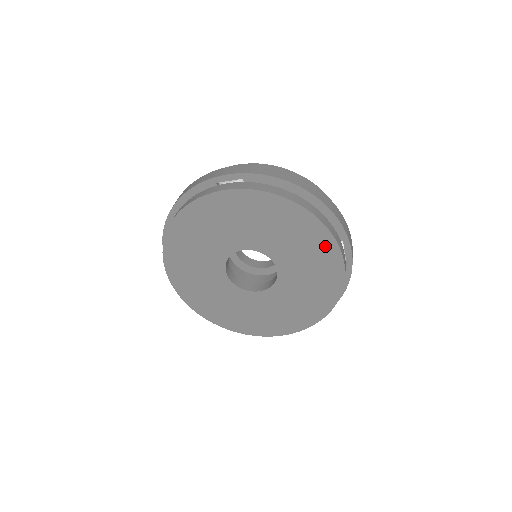
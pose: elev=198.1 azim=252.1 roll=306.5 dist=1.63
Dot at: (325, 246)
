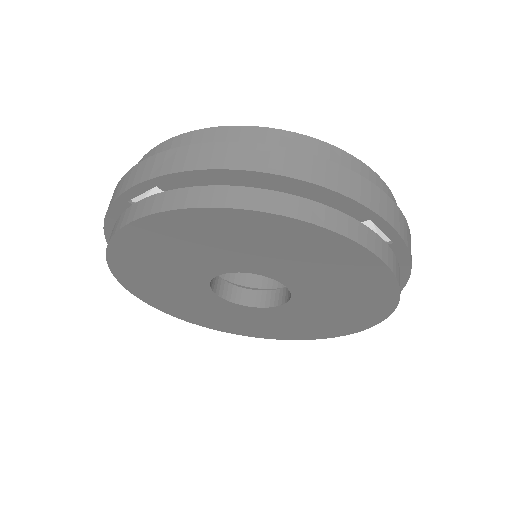
Dot at: (335, 248)
